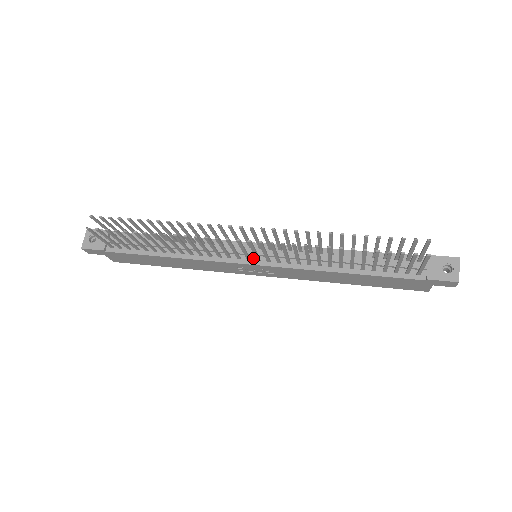
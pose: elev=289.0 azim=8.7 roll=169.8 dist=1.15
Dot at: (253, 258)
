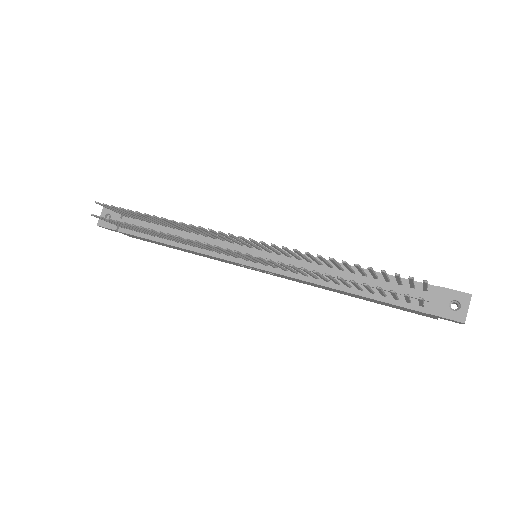
Dot at: occluded
